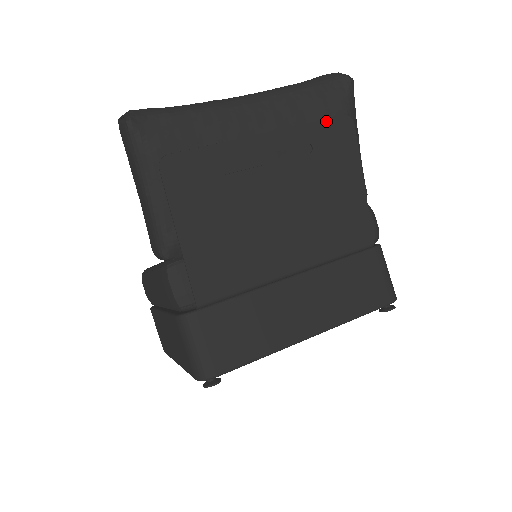
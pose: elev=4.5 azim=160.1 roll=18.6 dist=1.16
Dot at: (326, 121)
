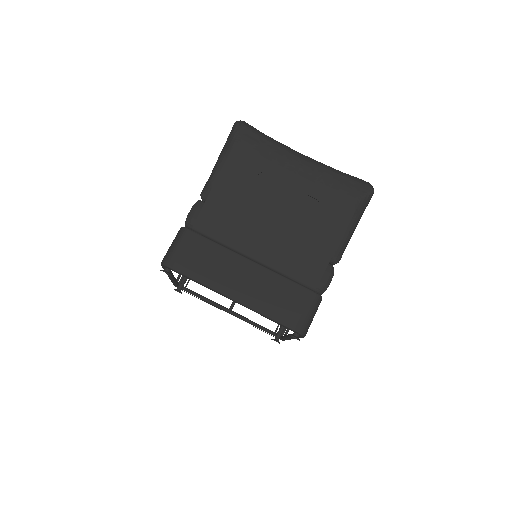
Dot at: (338, 197)
